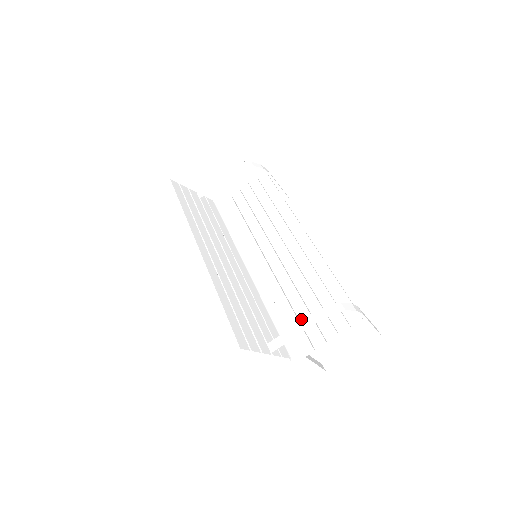
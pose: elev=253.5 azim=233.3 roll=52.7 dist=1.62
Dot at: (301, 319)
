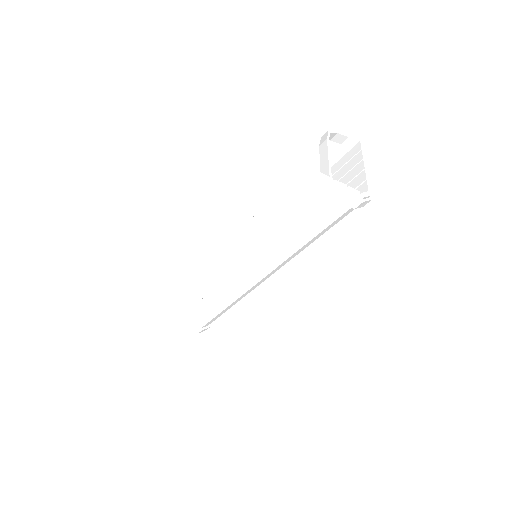
Dot at: occluded
